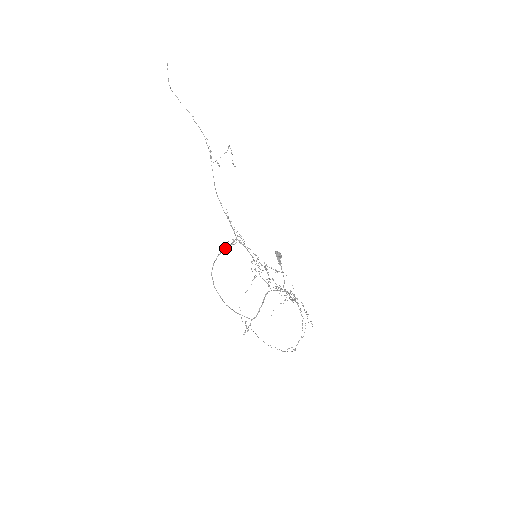
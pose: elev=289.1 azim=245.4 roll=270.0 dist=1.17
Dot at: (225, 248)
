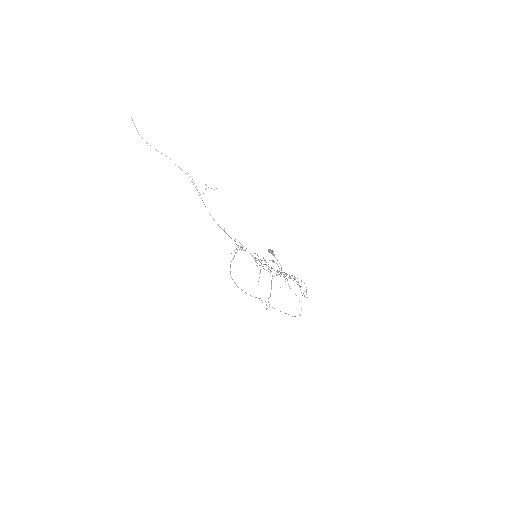
Dot at: (233, 257)
